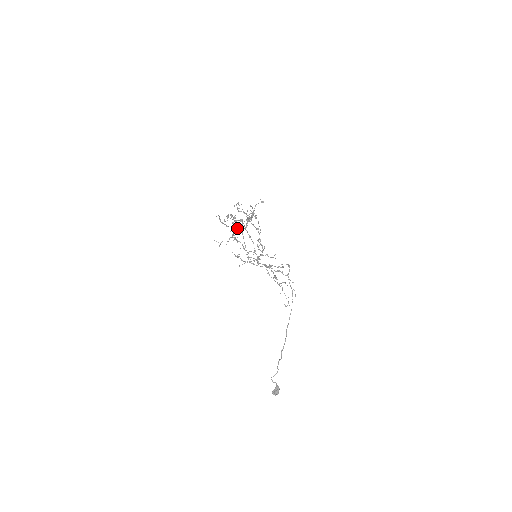
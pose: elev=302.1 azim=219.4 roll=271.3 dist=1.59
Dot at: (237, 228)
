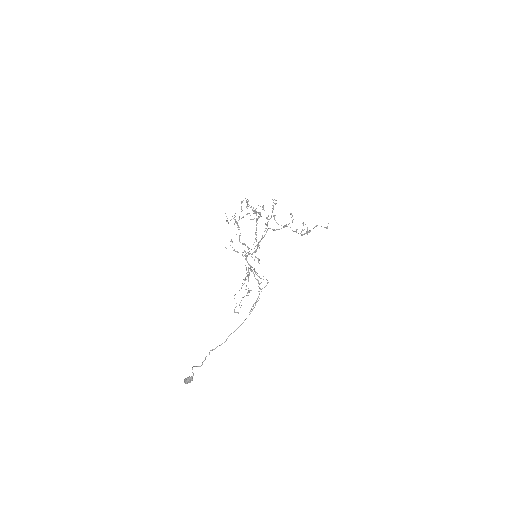
Dot at: (267, 225)
